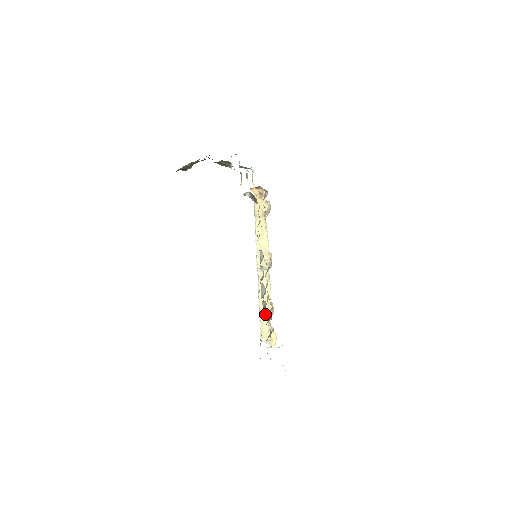
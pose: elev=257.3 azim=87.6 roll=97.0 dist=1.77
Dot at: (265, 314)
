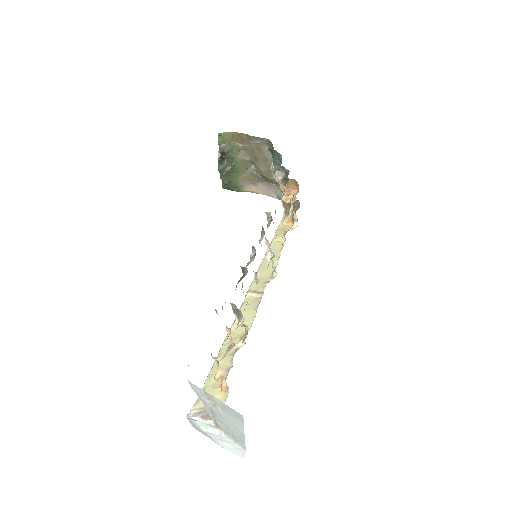
Dot at: (226, 358)
